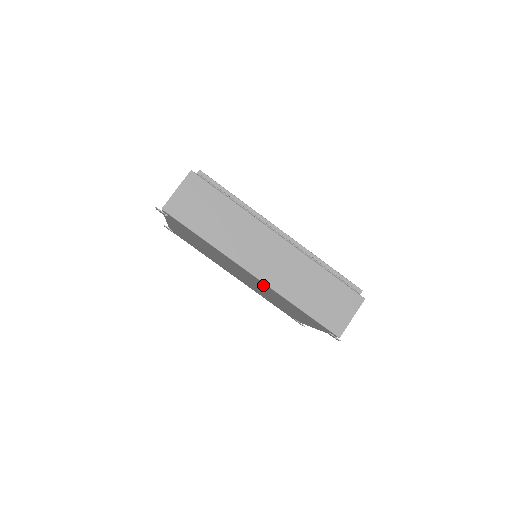
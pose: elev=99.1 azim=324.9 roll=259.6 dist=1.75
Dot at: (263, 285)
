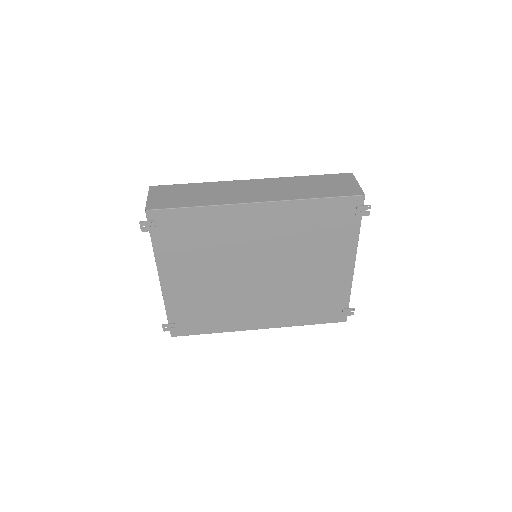
Dot at: (274, 220)
